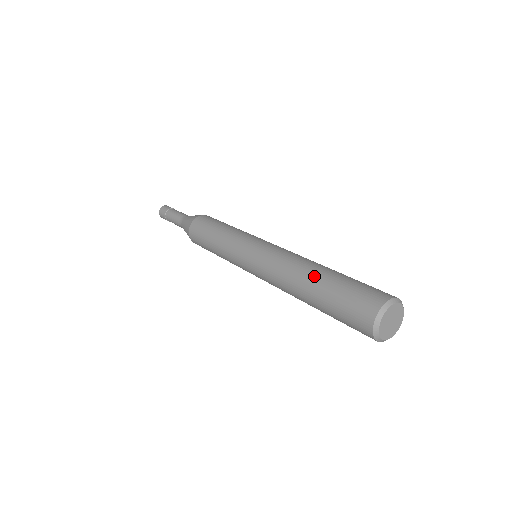
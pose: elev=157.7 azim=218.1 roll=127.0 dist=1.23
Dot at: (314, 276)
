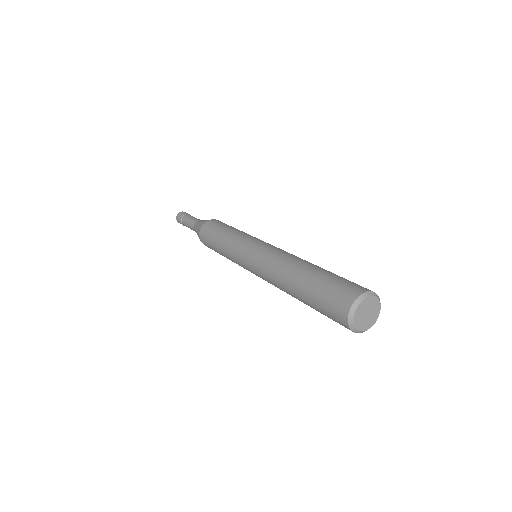
Dot at: (310, 266)
